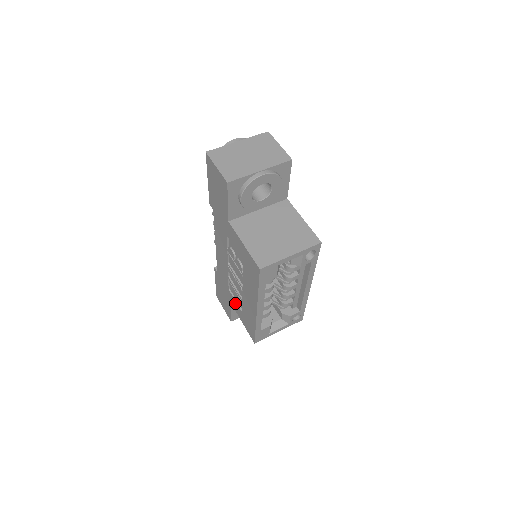
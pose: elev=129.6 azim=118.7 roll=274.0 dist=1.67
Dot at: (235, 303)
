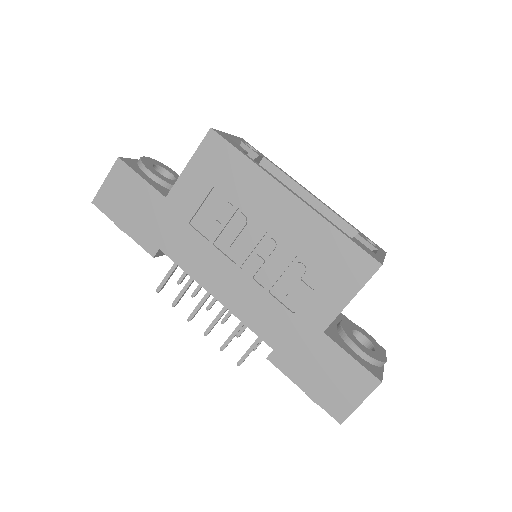
Dot at: (314, 301)
